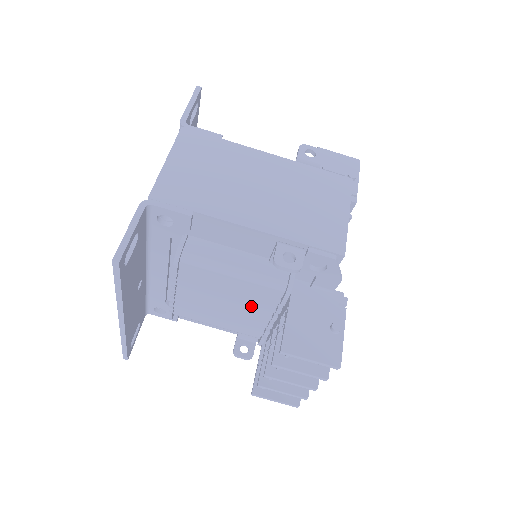
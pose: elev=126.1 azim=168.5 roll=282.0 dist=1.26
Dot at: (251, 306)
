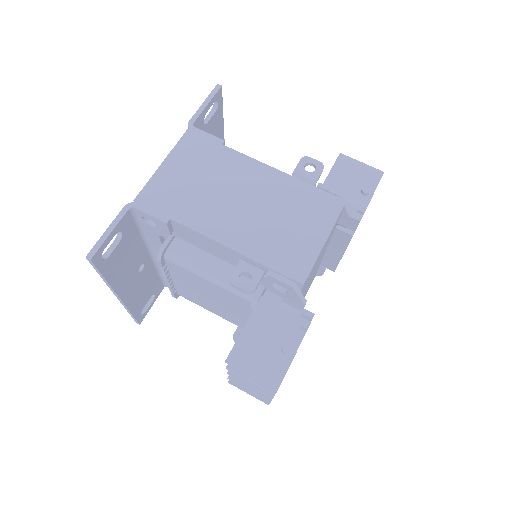
Dot at: (232, 306)
